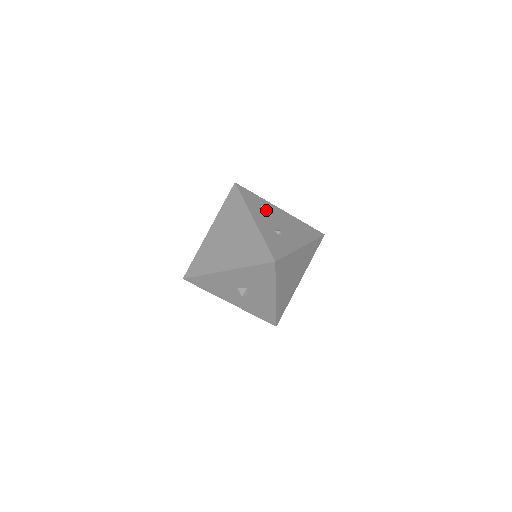
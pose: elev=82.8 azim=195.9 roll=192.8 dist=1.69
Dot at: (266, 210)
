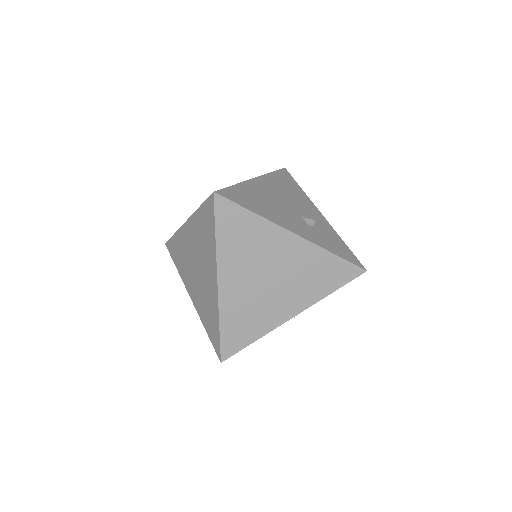
Dot at: (267, 200)
